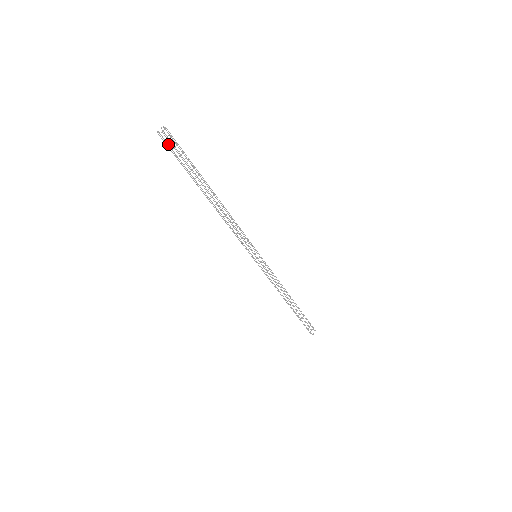
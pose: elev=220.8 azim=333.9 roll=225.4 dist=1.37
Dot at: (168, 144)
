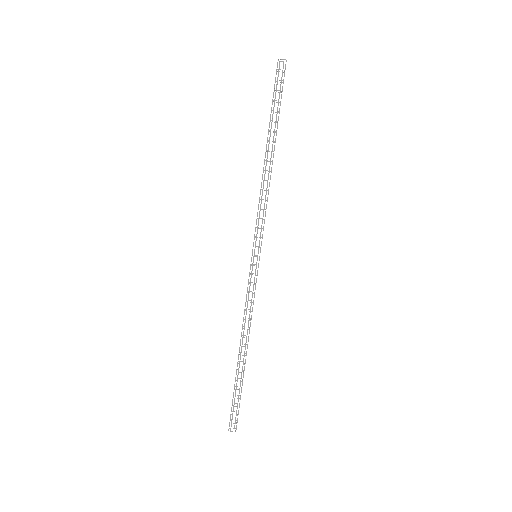
Dot at: occluded
